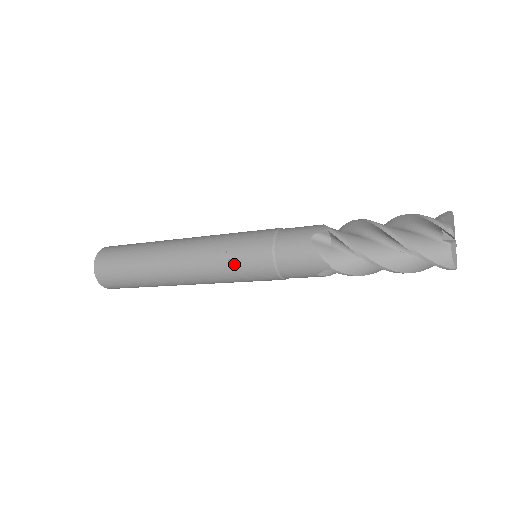
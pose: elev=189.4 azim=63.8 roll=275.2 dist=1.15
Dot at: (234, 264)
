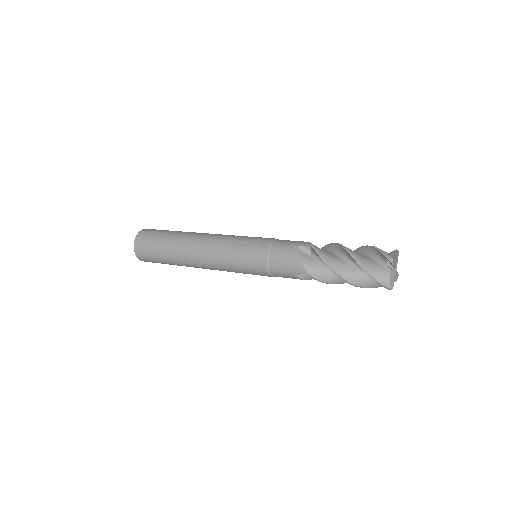
Dot at: (239, 256)
